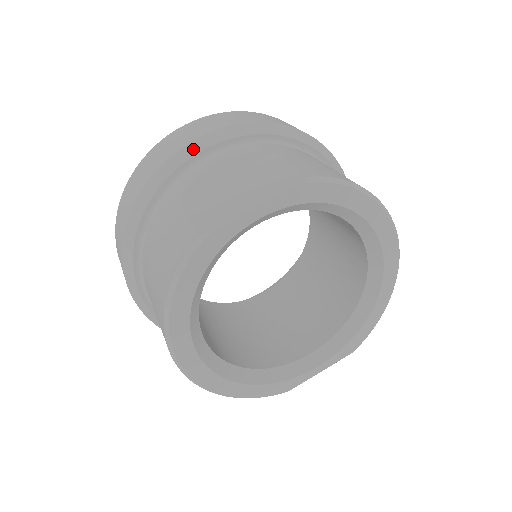
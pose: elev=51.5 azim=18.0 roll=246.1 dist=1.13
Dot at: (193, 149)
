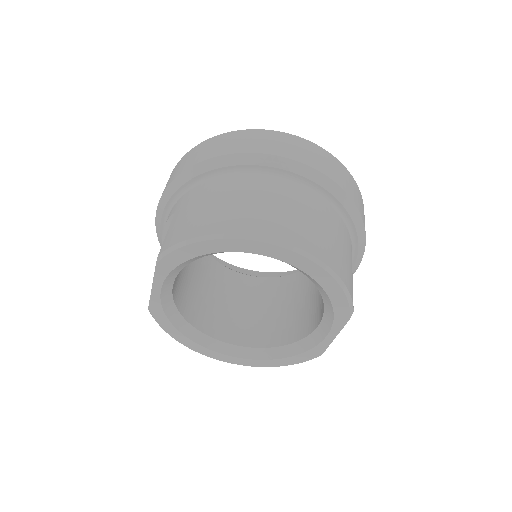
Dot at: (158, 224)
